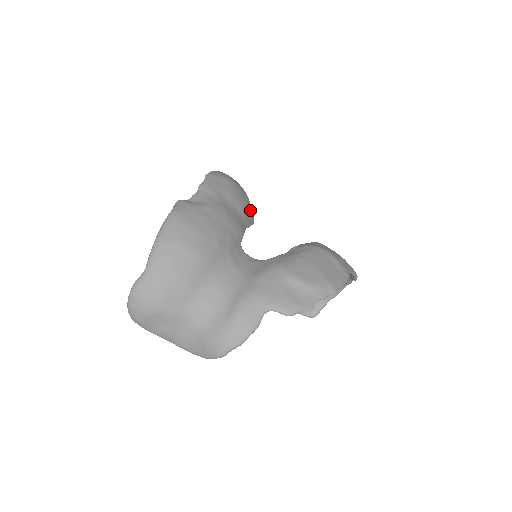
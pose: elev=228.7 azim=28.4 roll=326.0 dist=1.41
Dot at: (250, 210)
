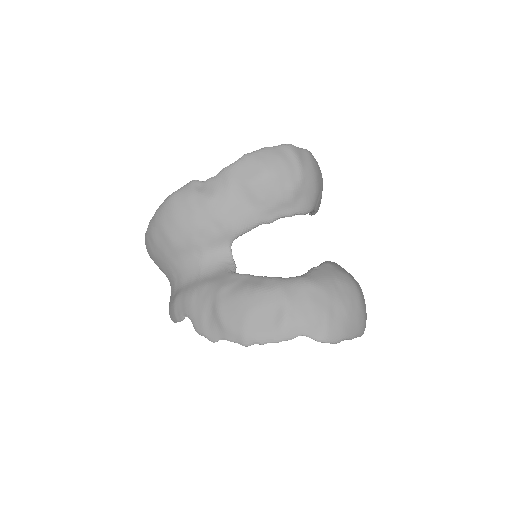
Dot at: (286, 204)
